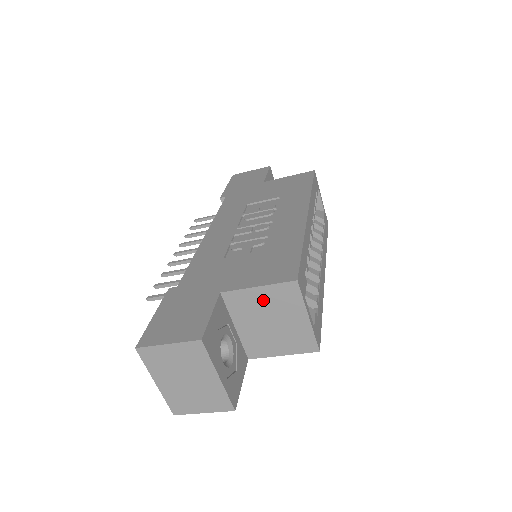
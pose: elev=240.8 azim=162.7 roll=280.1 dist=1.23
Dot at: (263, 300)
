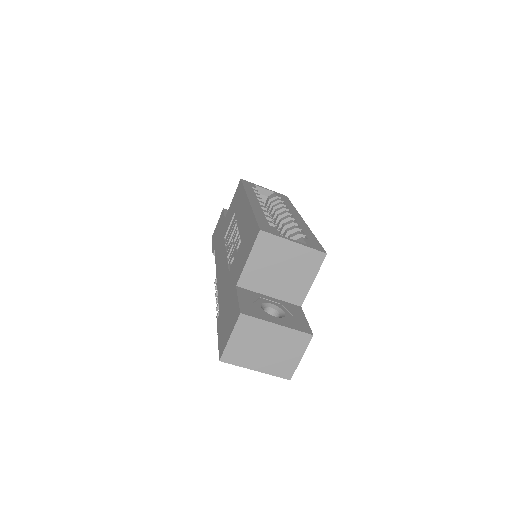
Dot at: (260, 262)
